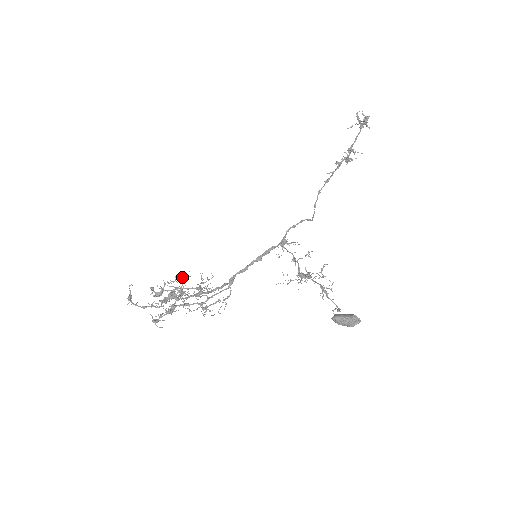
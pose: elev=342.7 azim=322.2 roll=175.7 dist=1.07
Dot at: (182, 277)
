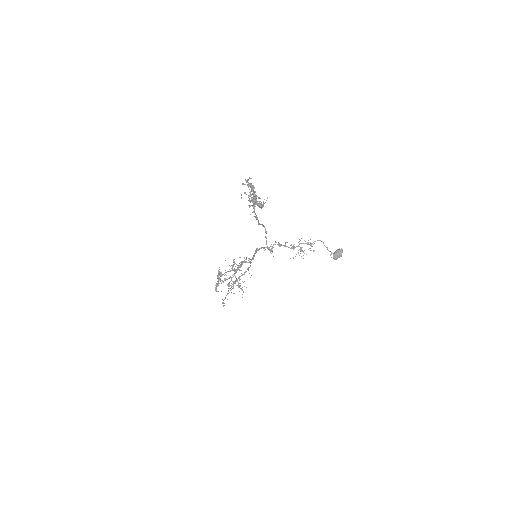
Dot at: occluded
